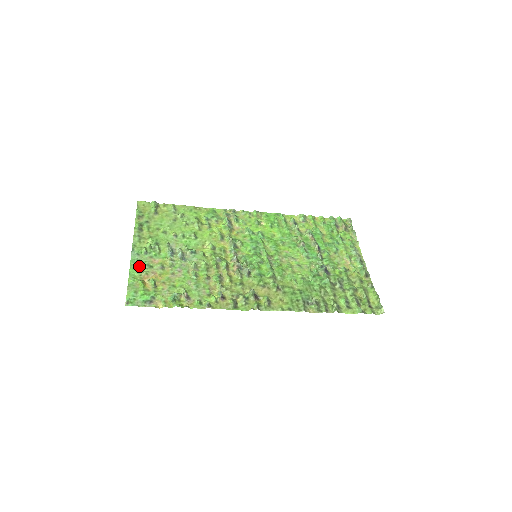
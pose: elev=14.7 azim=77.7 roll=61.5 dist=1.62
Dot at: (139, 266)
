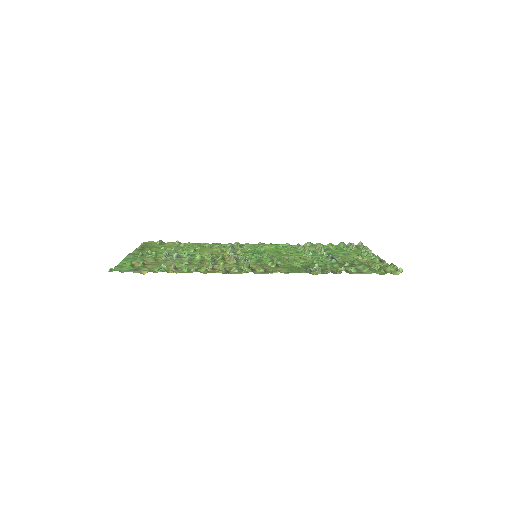
Dot at: (132, 260)
